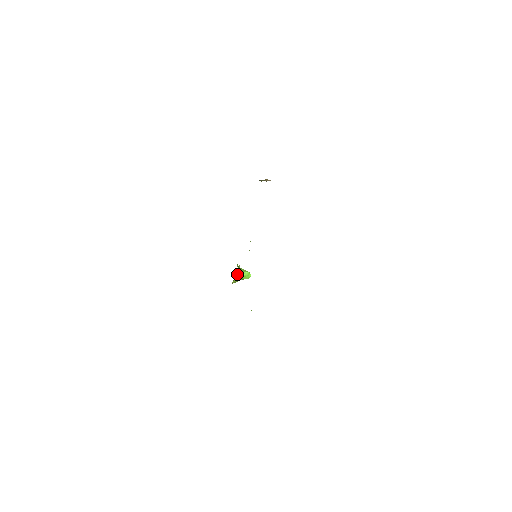
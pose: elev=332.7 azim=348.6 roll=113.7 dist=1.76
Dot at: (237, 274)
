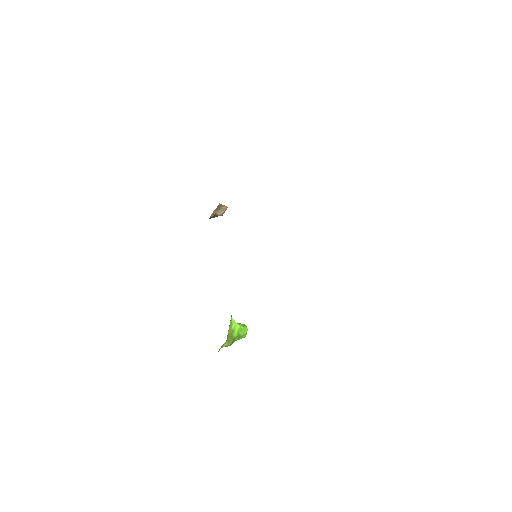
Dot at: (230, 322)
